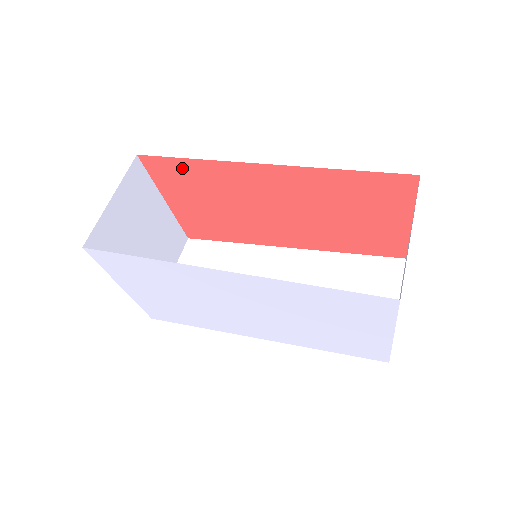
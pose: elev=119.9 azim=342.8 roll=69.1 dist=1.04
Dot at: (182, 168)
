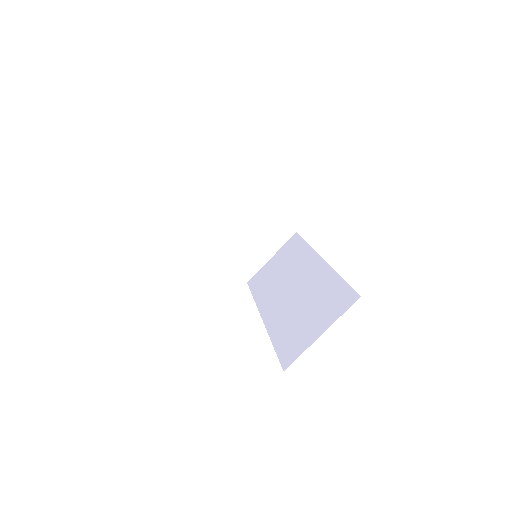
Dot at: occluded
